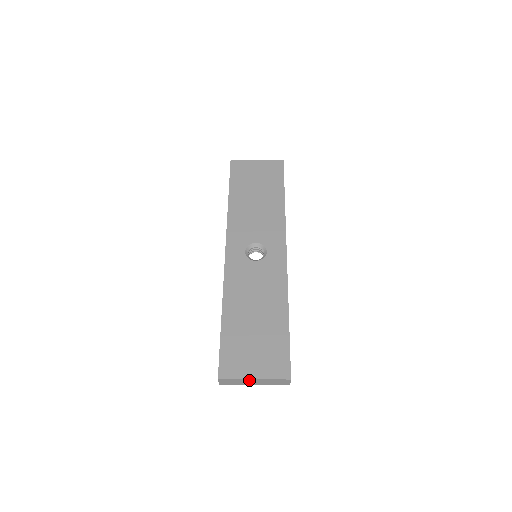
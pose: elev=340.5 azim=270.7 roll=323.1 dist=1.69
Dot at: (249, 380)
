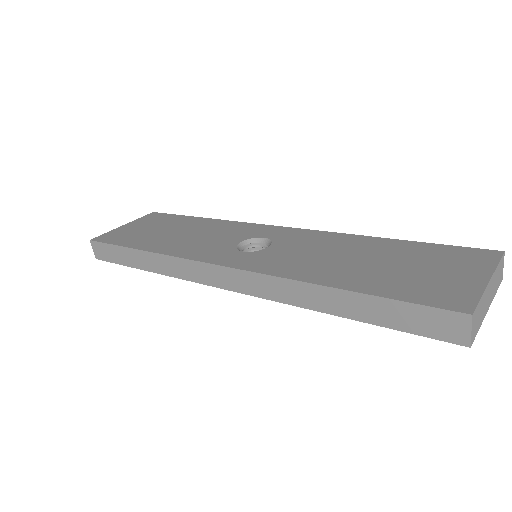
Dot at: (487, 290)
